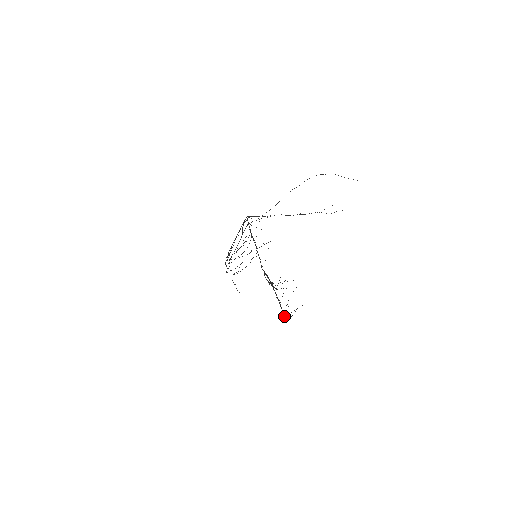
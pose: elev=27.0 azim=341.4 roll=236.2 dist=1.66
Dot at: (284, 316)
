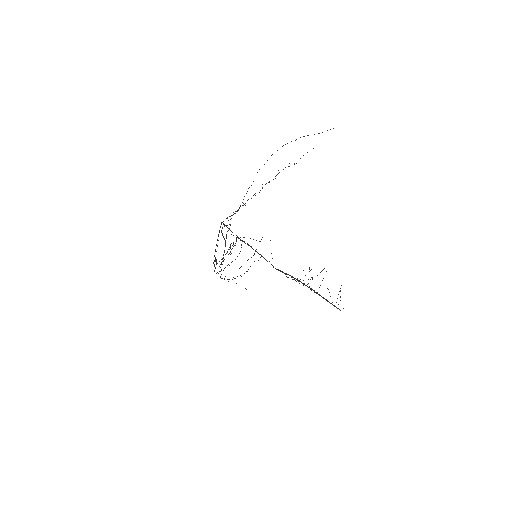
Dot at: (334, 306)
